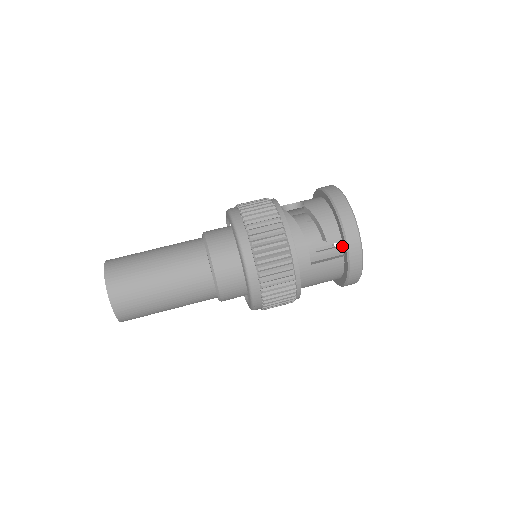
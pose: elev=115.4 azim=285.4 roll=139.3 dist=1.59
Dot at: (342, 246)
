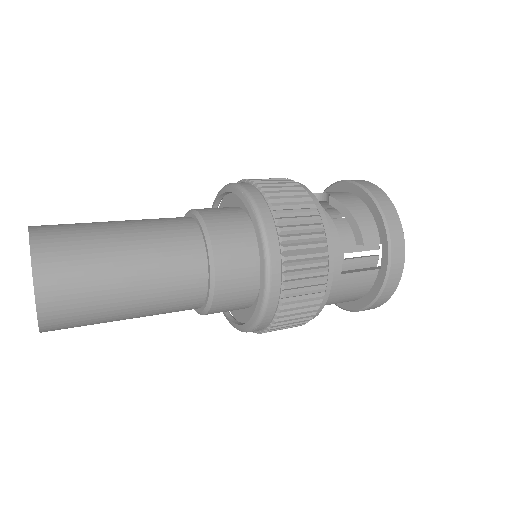
Dot at: (372, 256)
